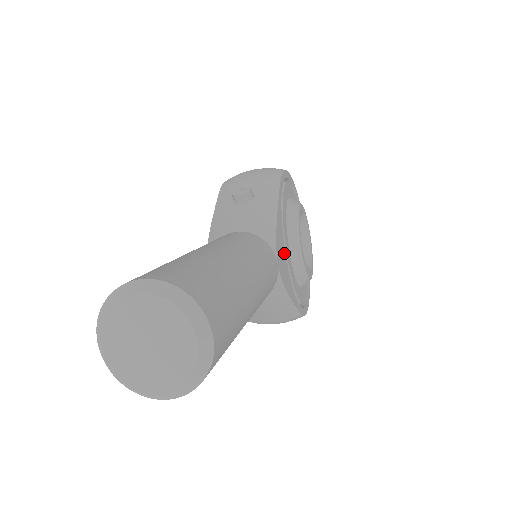
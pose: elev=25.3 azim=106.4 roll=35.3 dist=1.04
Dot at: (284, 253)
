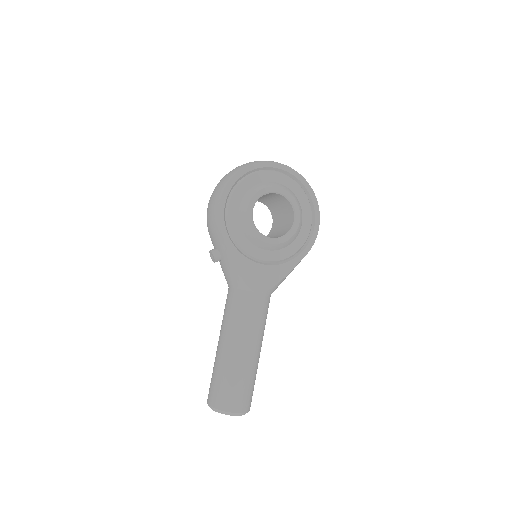
Dot at: (260, 267)
